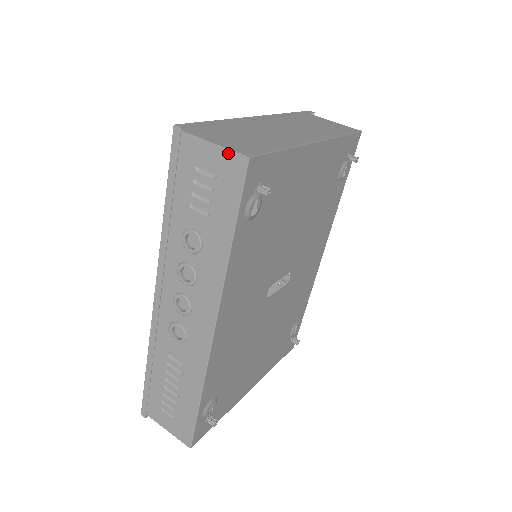
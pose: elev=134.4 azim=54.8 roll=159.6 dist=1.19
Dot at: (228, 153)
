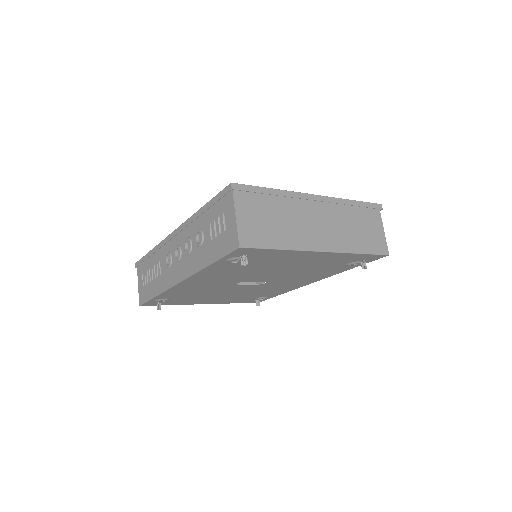
Dot at: (236, 231)
